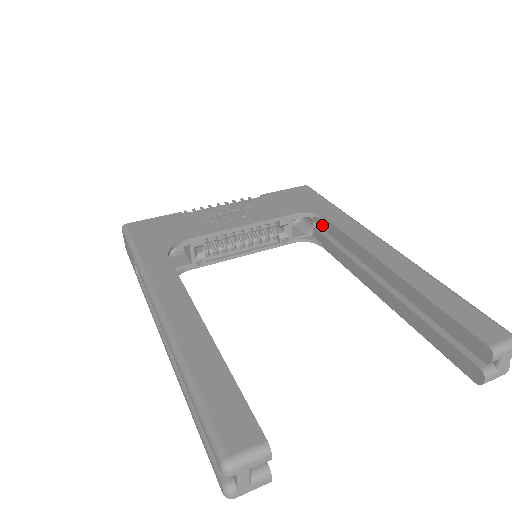
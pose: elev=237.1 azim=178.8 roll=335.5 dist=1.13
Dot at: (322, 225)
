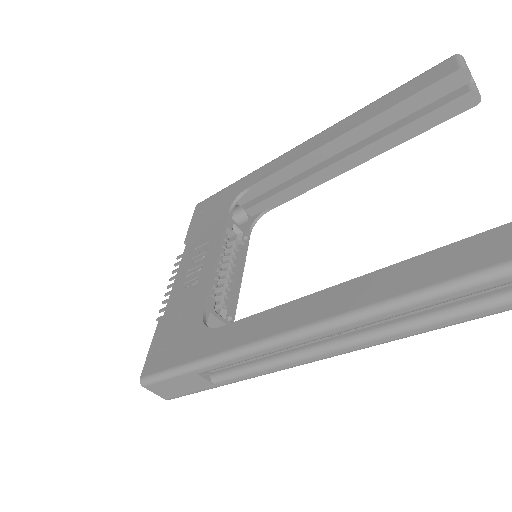
Dot at: (252, 196)
